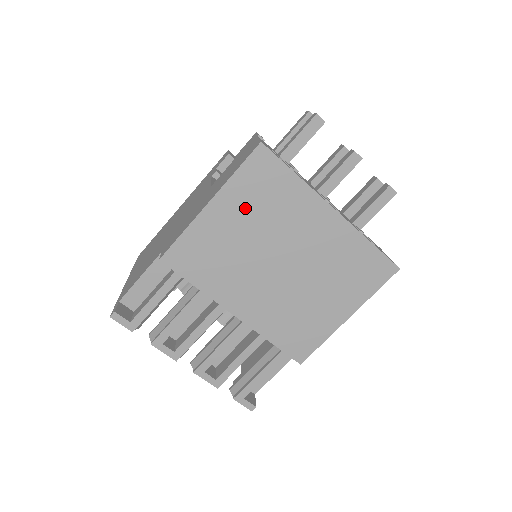
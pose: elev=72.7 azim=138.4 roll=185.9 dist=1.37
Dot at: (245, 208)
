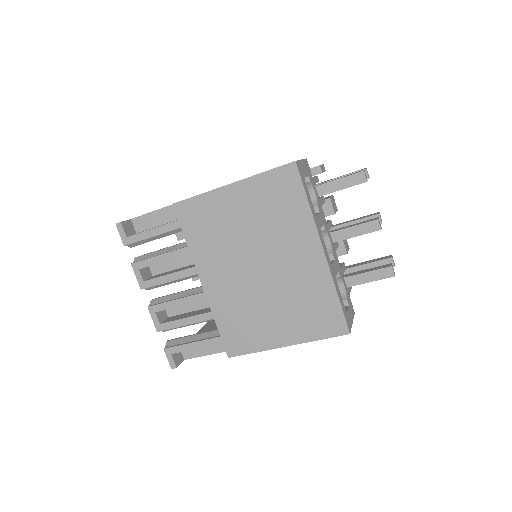
Dot at: (255, 204)
